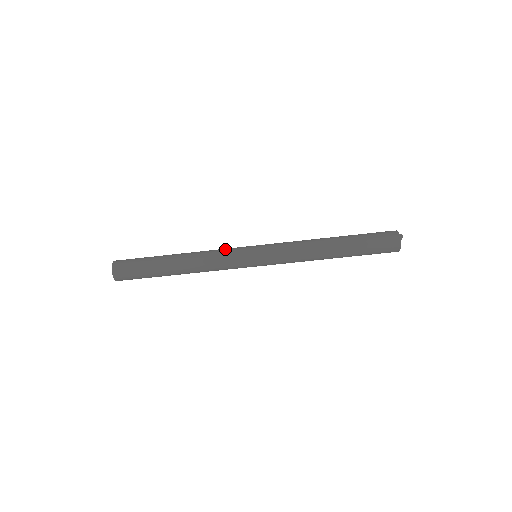
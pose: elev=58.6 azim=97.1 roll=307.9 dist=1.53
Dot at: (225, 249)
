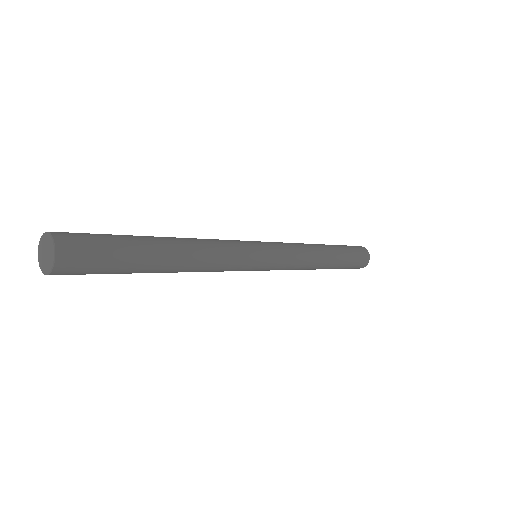
Dot at: (236, 252)
